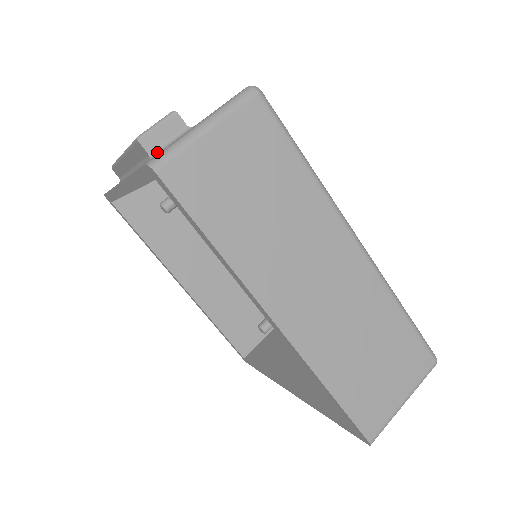
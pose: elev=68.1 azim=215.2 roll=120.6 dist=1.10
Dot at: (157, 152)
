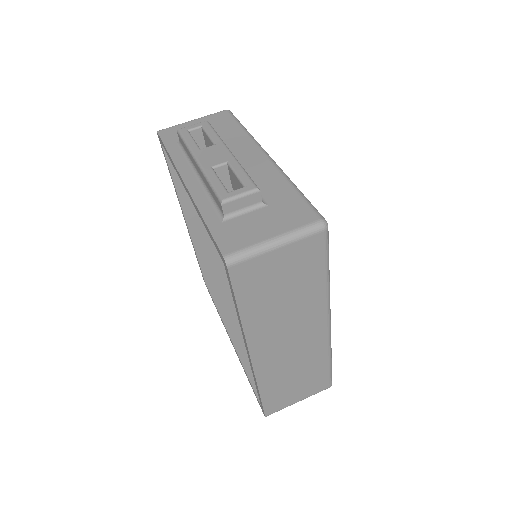
Dot at: (231, 216)
